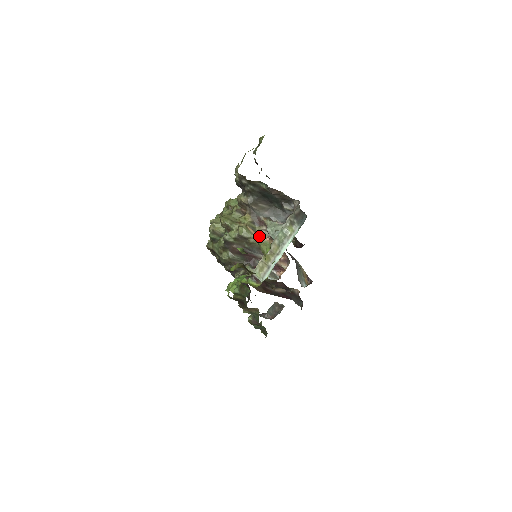
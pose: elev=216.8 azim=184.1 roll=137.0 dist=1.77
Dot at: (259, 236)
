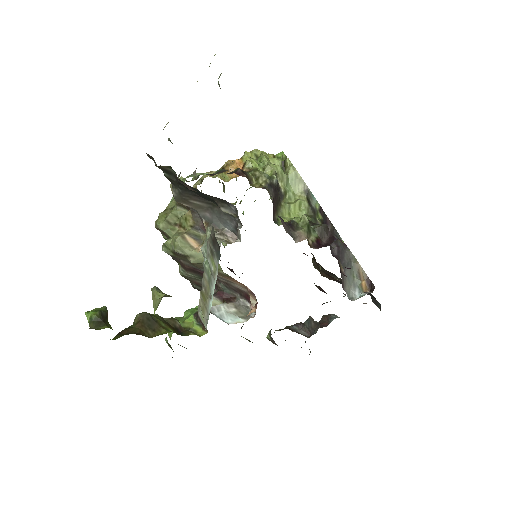
Dot at: occluded
